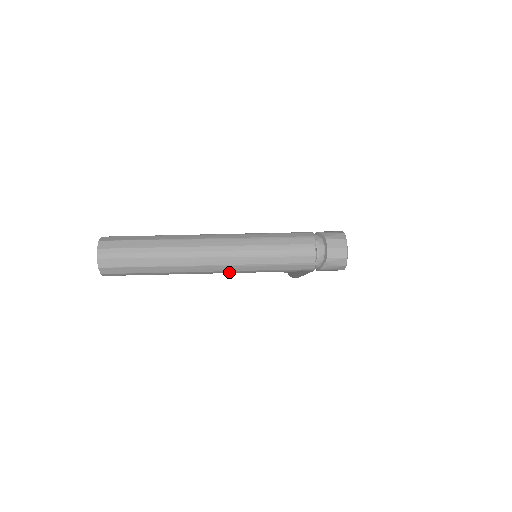
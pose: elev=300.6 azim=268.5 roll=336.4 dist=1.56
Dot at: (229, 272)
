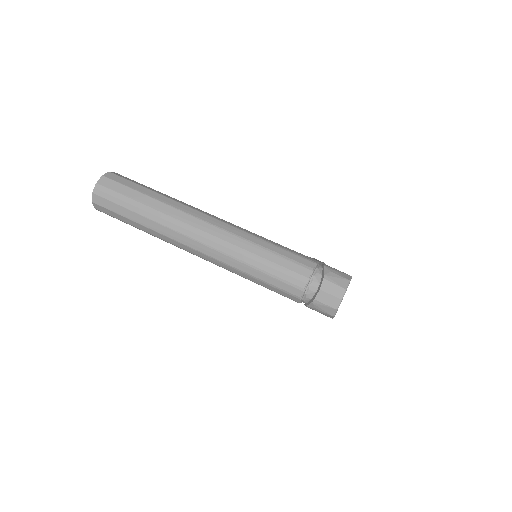
Dot at: (213, 263)
